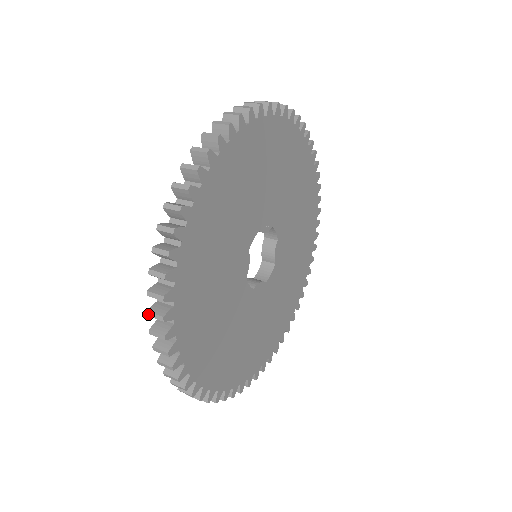
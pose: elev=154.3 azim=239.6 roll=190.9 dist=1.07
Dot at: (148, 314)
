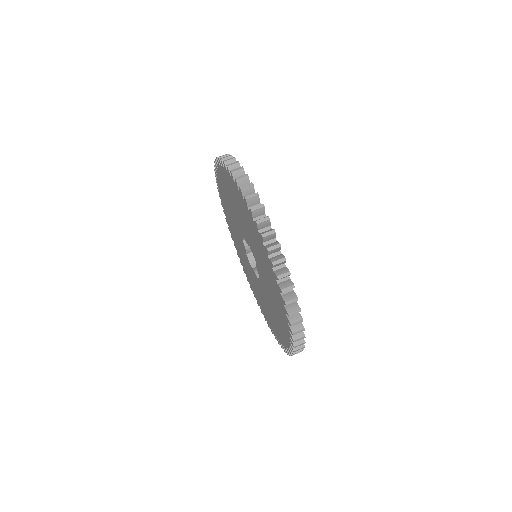
Dot at: (293, 334)
